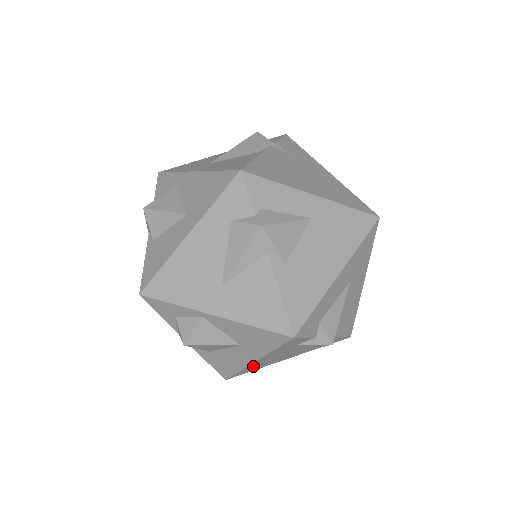
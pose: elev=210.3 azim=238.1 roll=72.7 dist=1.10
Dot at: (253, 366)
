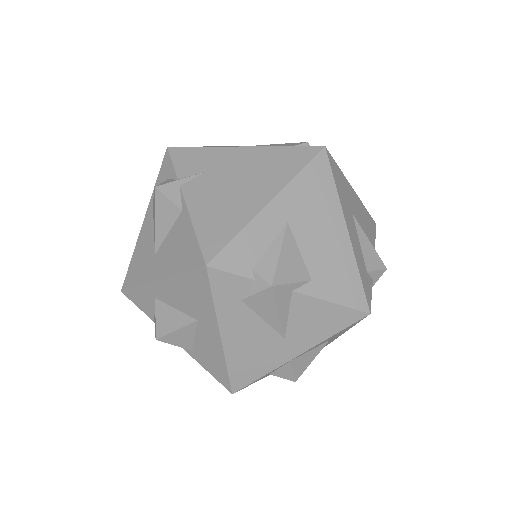
Dot at: occluded
